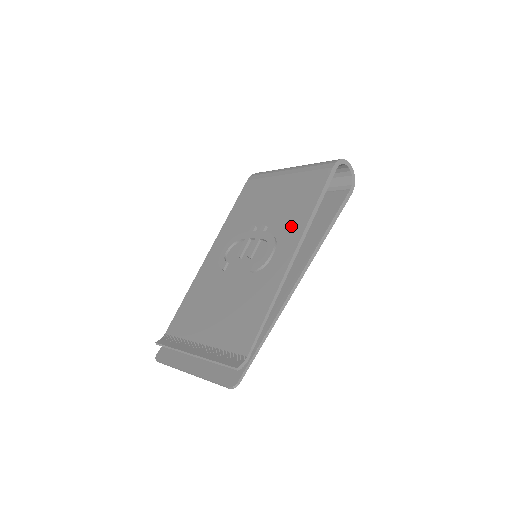
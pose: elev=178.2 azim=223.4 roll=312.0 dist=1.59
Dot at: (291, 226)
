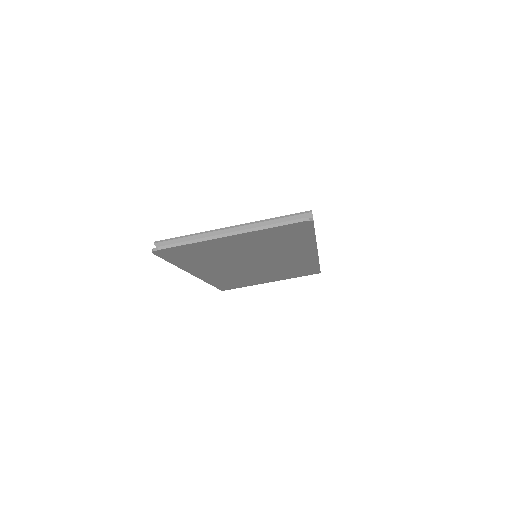
Dot at: occluded
